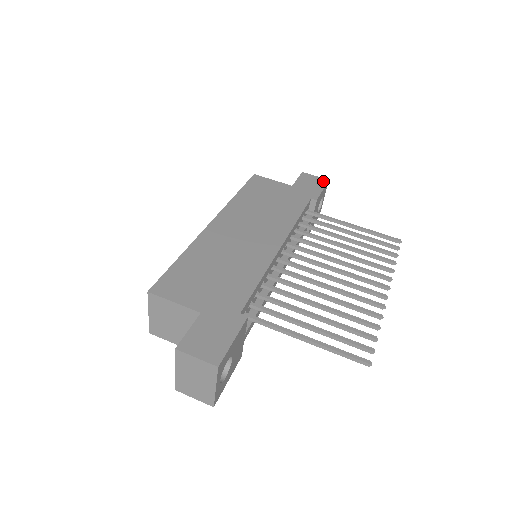
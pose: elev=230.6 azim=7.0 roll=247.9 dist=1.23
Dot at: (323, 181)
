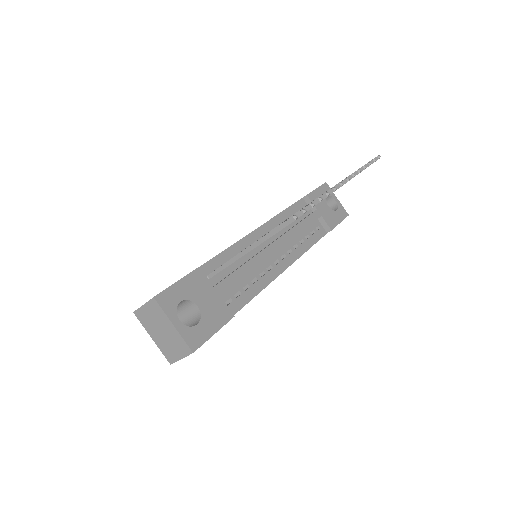
Dot at: occluded
